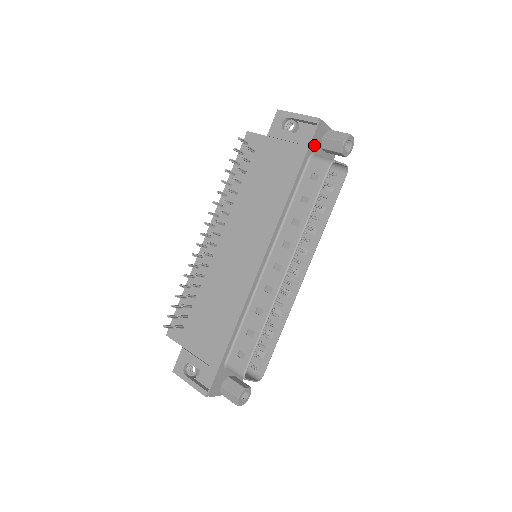
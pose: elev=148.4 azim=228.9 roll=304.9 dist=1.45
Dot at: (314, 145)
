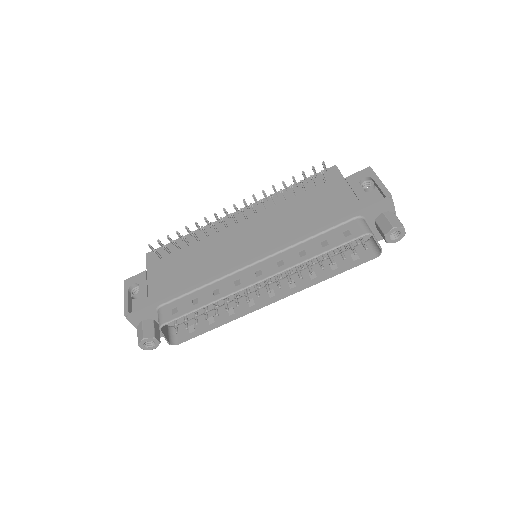
Dot at: (370, 211)
